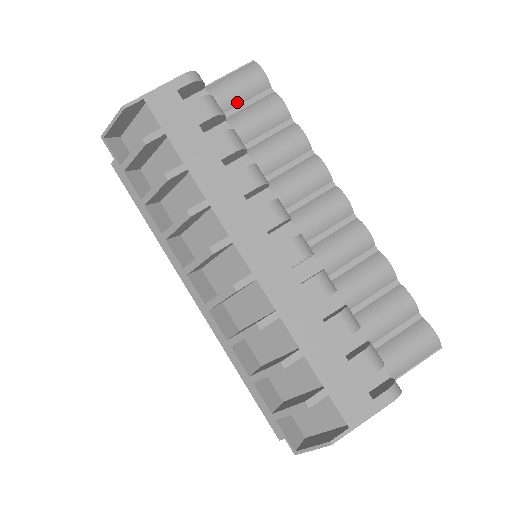
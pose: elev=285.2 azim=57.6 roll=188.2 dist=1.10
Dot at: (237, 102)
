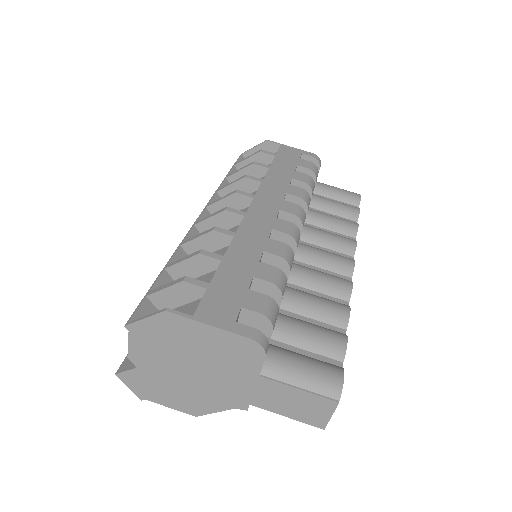
Dot at: (330, 196)
